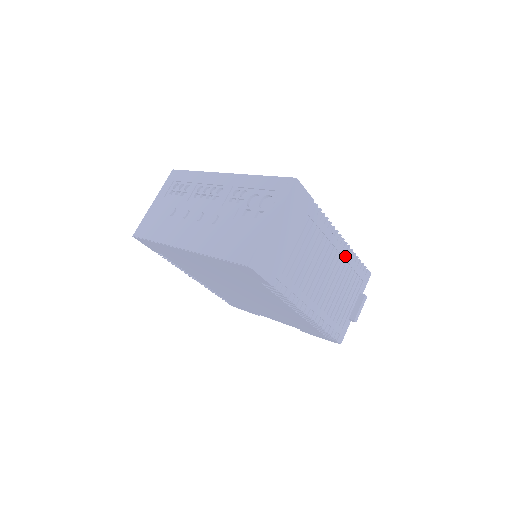
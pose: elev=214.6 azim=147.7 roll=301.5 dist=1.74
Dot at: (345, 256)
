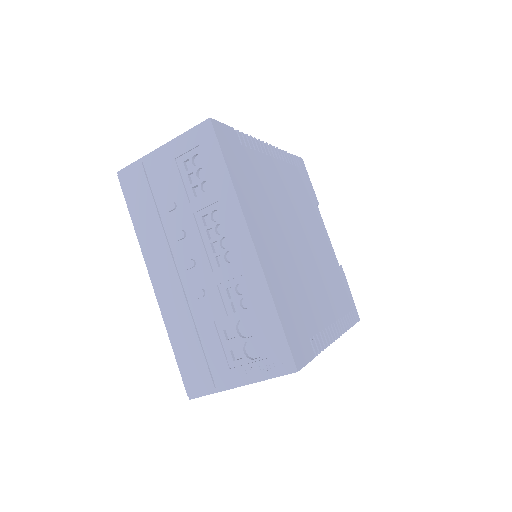
Dot at: occluded
